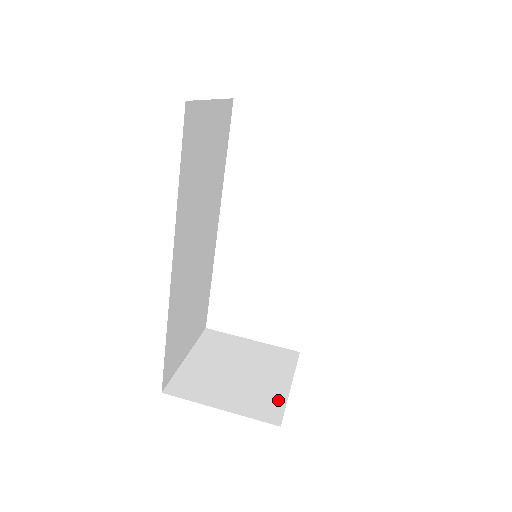
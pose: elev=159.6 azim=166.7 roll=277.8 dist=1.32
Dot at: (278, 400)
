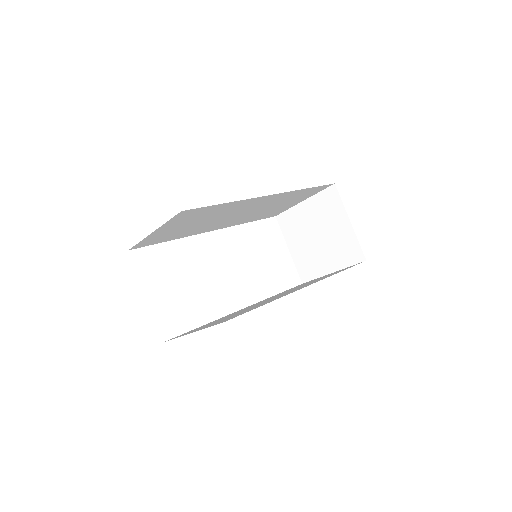
Dot at: occluded
